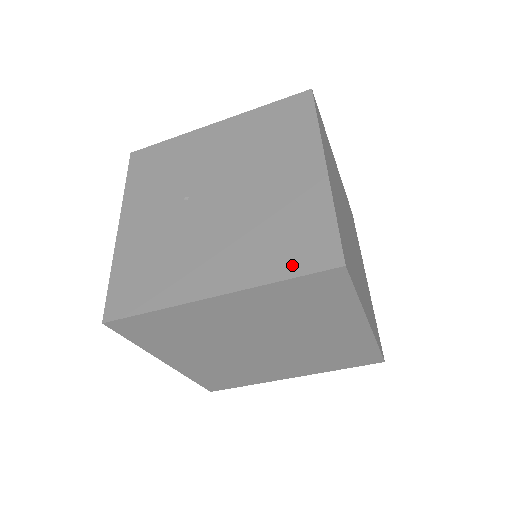
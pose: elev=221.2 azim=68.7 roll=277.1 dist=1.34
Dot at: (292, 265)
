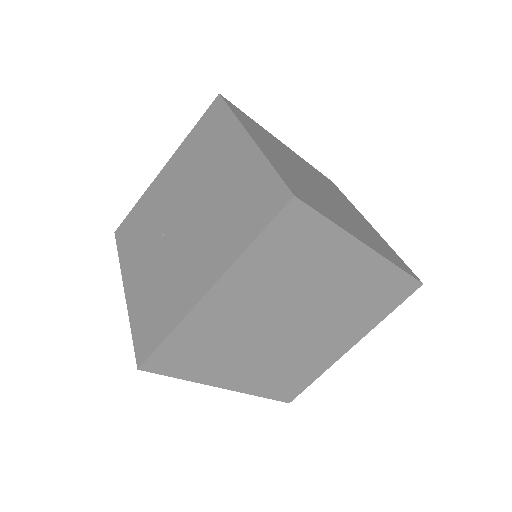
Dot at: (255, 225)
